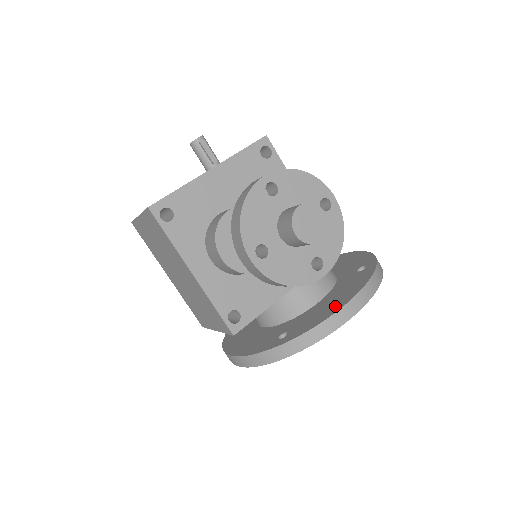
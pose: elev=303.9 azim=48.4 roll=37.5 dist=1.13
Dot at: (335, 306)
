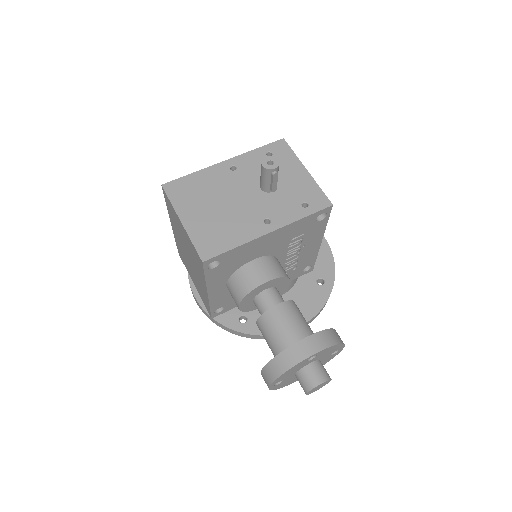
Dot at: occluded
